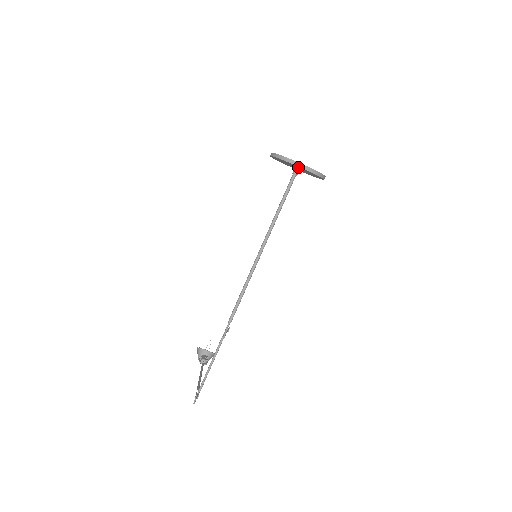
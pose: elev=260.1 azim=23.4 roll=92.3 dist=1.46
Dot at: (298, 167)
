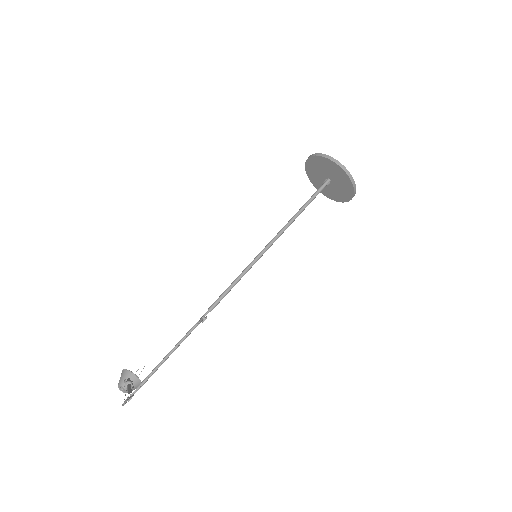
Dot at: (336, 172)
